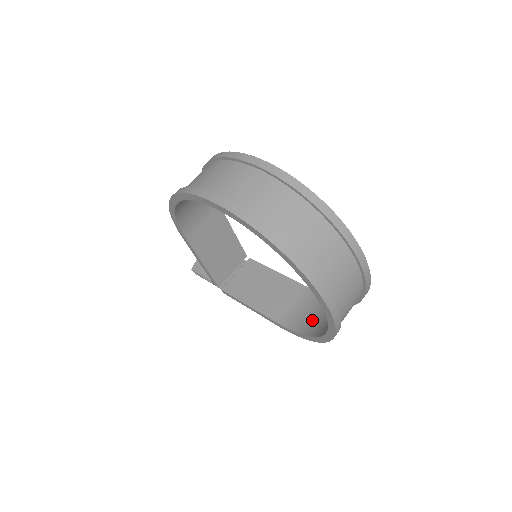
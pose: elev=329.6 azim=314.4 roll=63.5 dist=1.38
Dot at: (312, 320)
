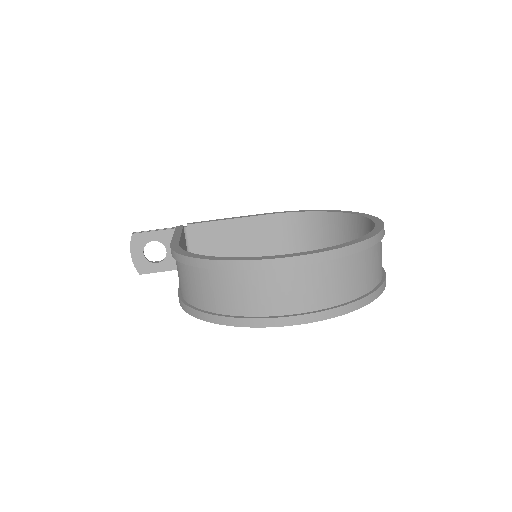
Dot at: (302, 242)
